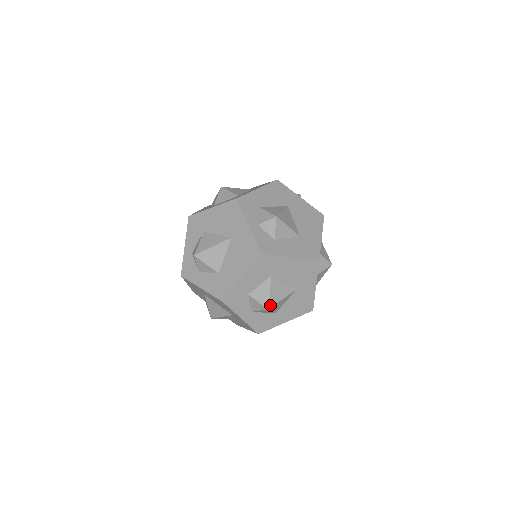
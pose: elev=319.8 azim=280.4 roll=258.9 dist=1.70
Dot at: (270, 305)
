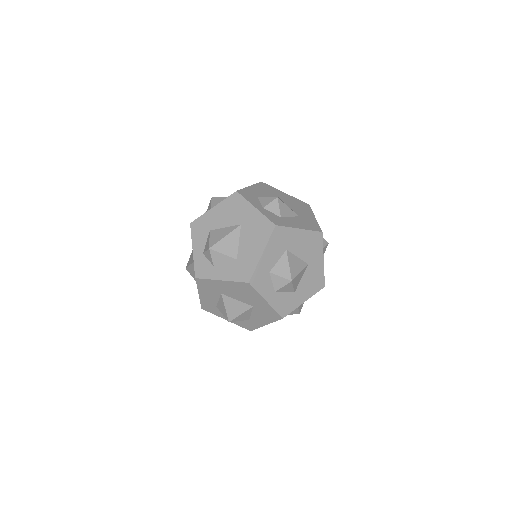
Dot at: (292, 277)
